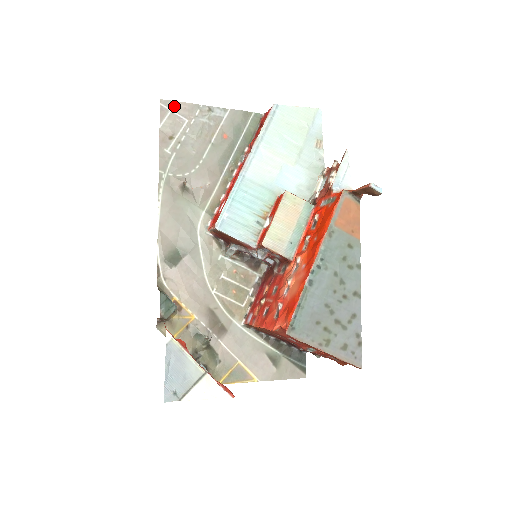
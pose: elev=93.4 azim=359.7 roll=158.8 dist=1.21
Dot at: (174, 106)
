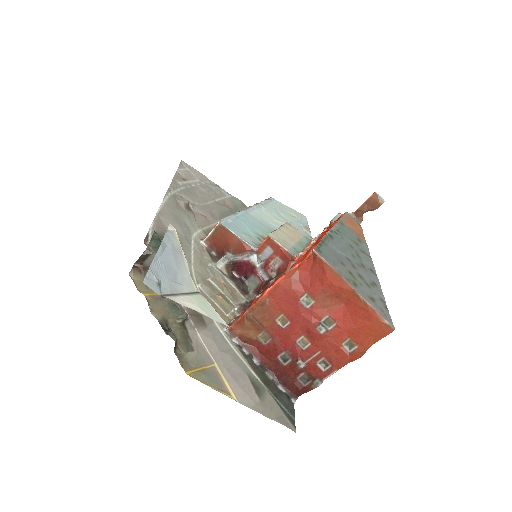
Dot at: (191, 169)
